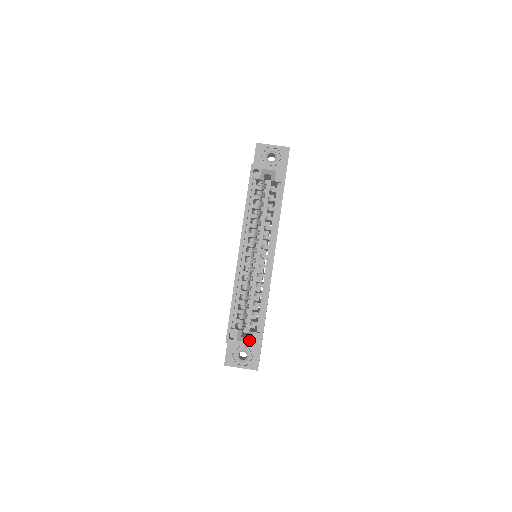
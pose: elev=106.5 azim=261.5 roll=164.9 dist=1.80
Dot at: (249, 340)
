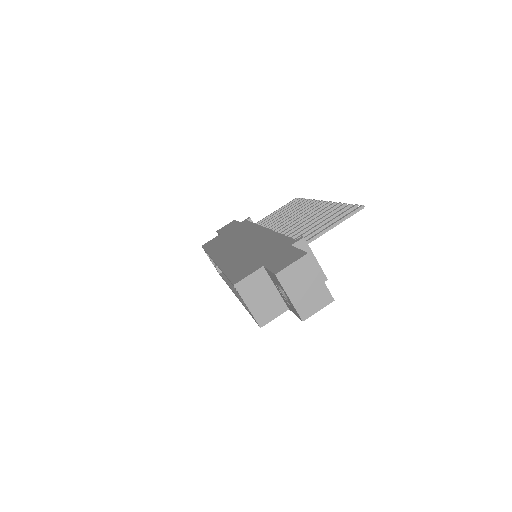
Dot at: (215, 264)
